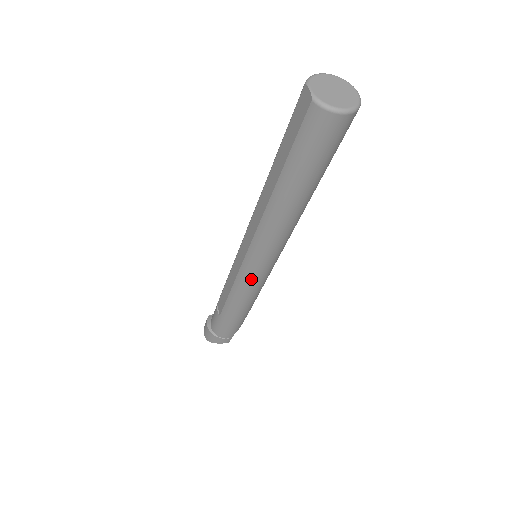
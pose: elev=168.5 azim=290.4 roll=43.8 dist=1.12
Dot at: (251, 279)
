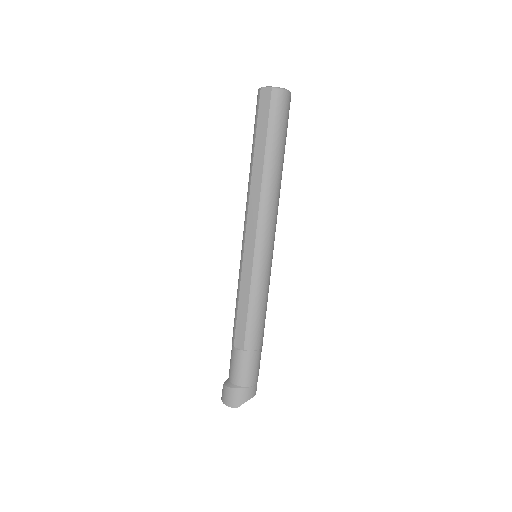
Dot at: (264, 270)
